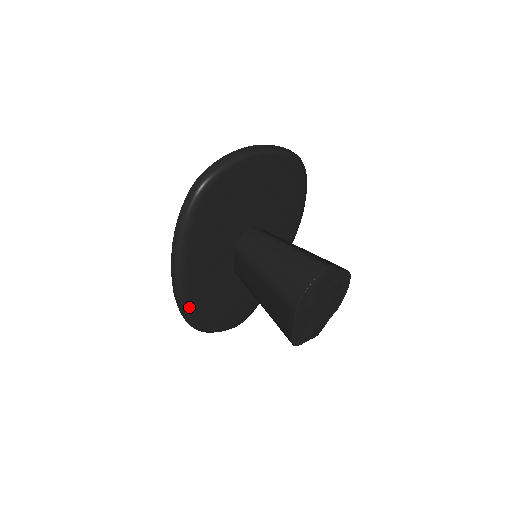
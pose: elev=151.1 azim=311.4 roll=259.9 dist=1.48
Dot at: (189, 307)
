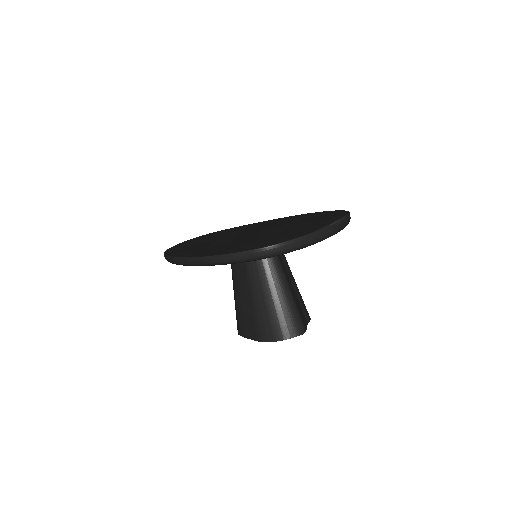
Dot at: occluded
